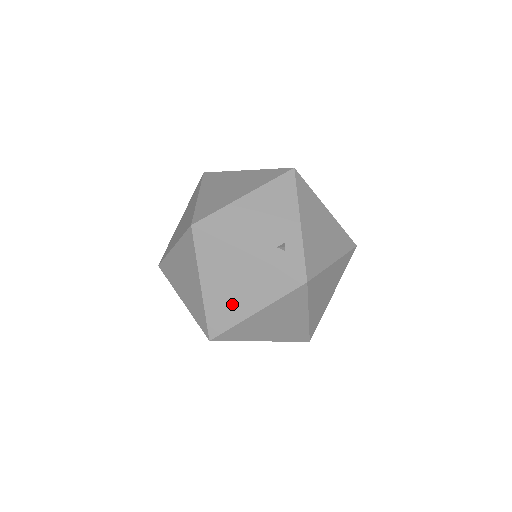
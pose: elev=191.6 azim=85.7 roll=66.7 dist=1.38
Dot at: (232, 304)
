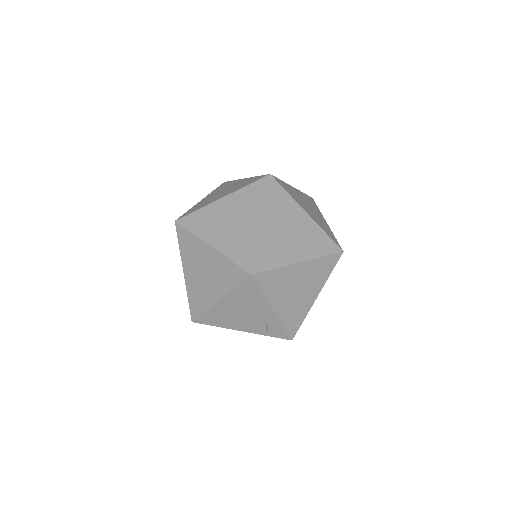
Dot at: occluded
